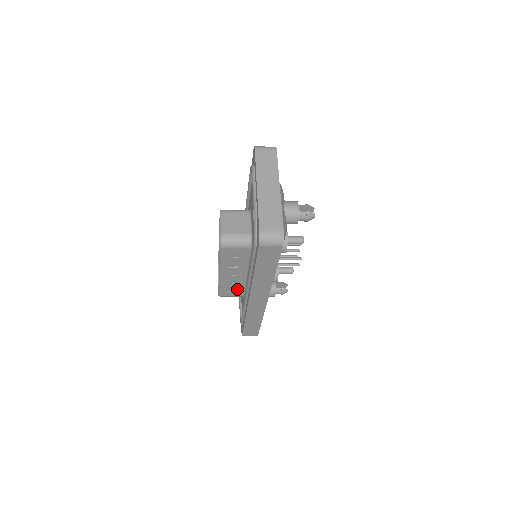
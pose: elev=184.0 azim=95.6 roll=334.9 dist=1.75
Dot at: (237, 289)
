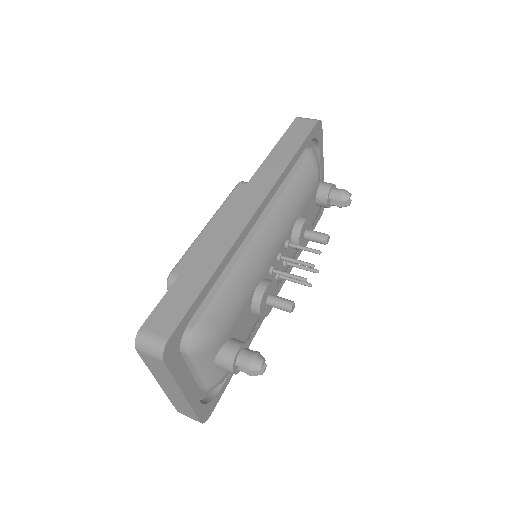
Dot at: occluded
